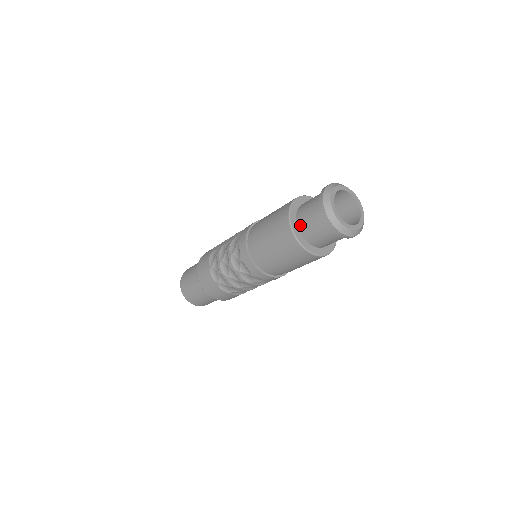
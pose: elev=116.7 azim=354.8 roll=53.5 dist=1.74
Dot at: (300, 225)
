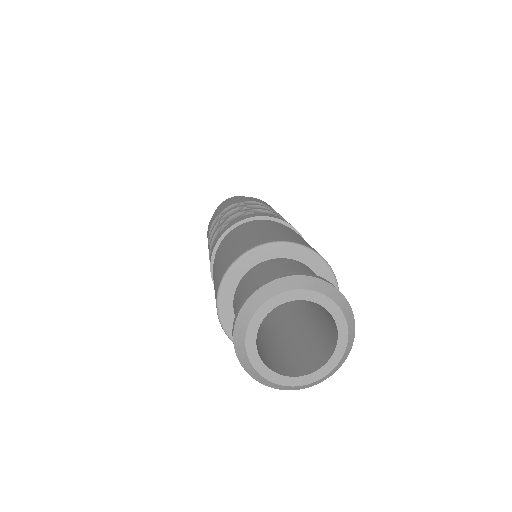
Dot at: (233, 308)
